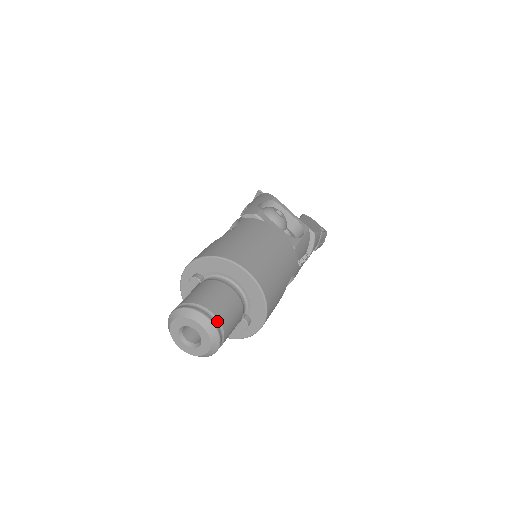
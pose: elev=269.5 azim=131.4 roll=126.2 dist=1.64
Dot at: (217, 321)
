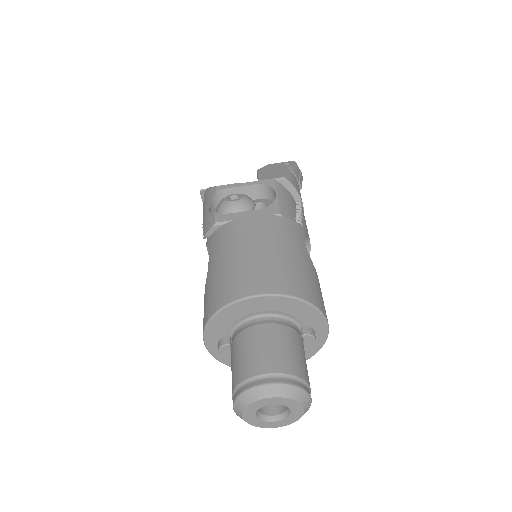
Dot at: (281, 376)
